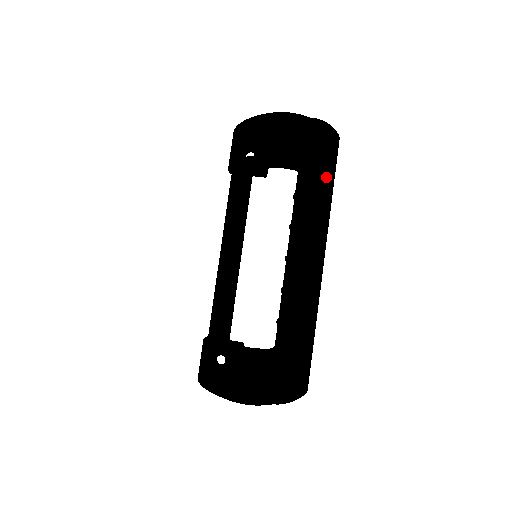
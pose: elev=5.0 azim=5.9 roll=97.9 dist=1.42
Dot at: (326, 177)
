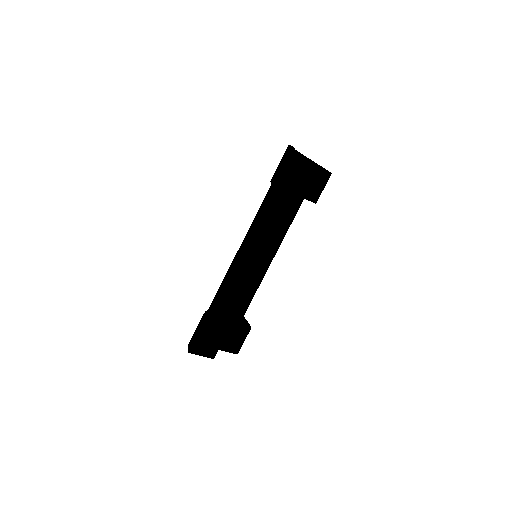
Dot at: (271, 196)
